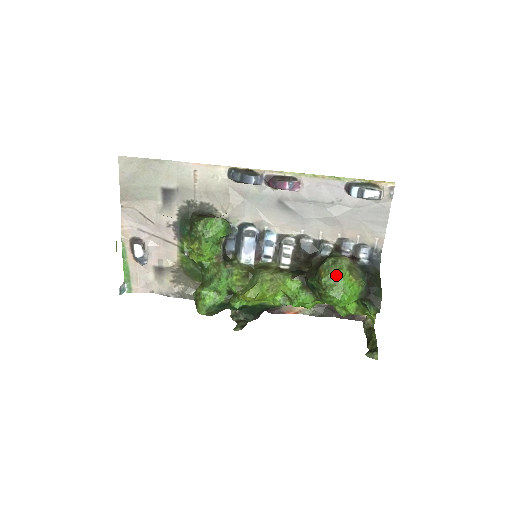
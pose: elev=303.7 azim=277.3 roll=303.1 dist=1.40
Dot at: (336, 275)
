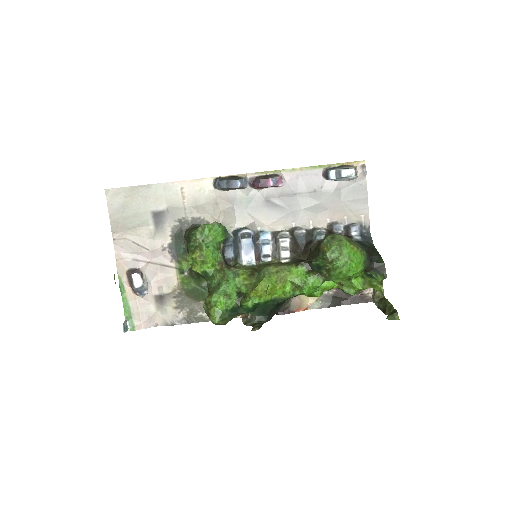
Dot at: (338, 246)
